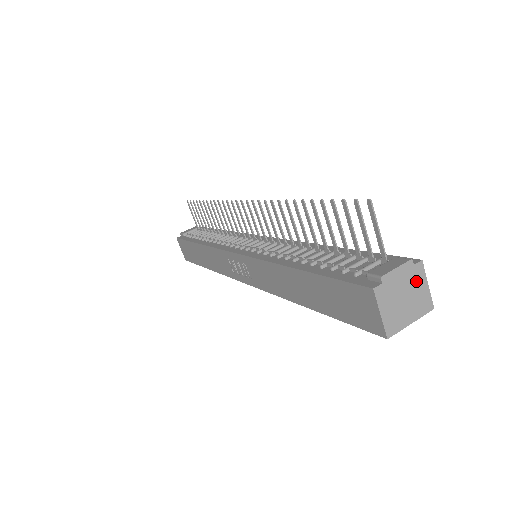
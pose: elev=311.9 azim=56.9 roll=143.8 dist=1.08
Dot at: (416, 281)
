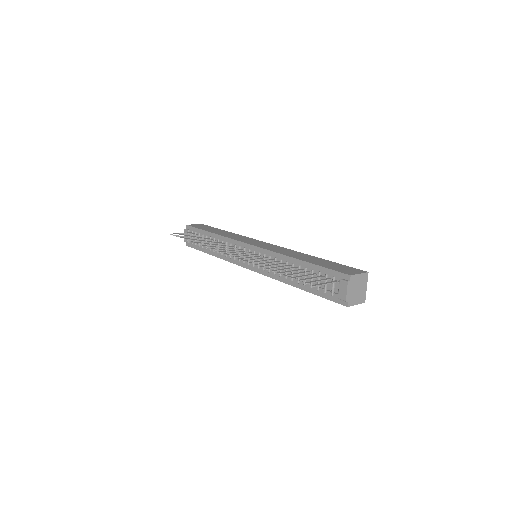
Dot at: (355, 281)
